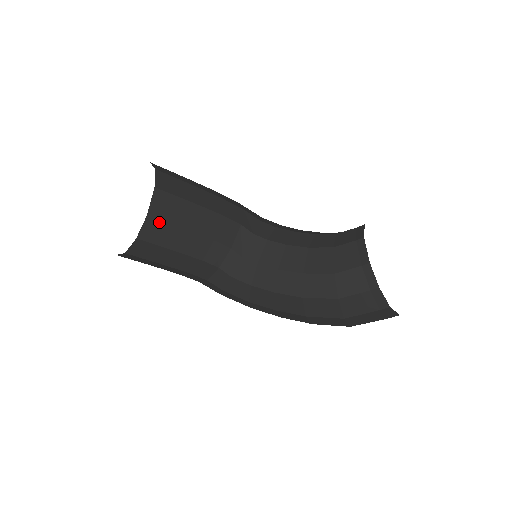
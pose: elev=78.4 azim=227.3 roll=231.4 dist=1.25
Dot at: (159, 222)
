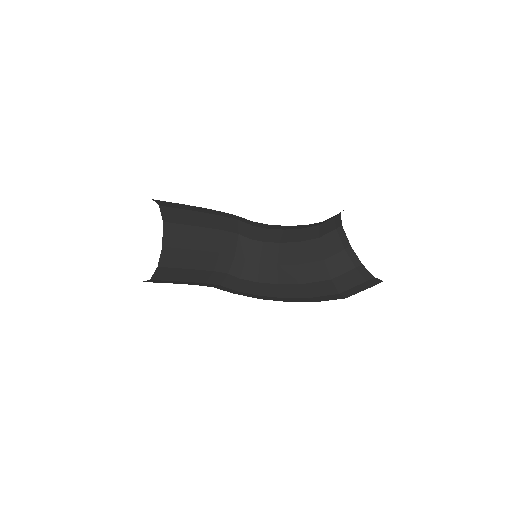
Dot at: (173, 249)
